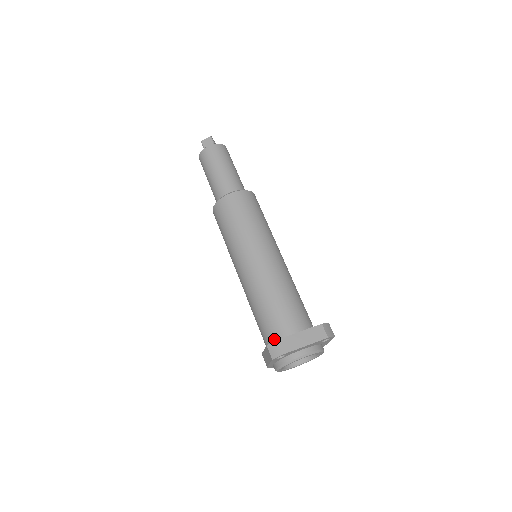
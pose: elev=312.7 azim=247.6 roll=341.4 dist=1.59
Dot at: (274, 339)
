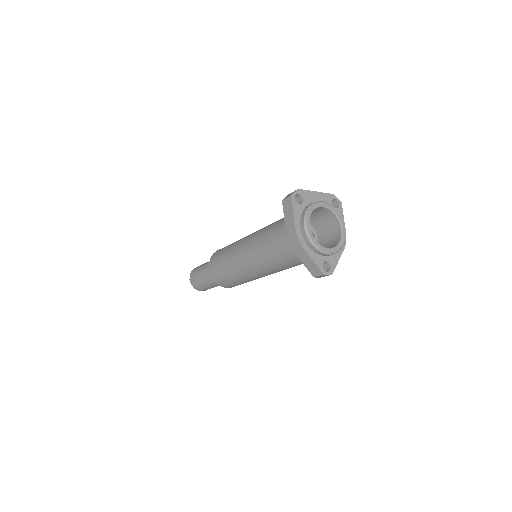
Dot at: occluded
